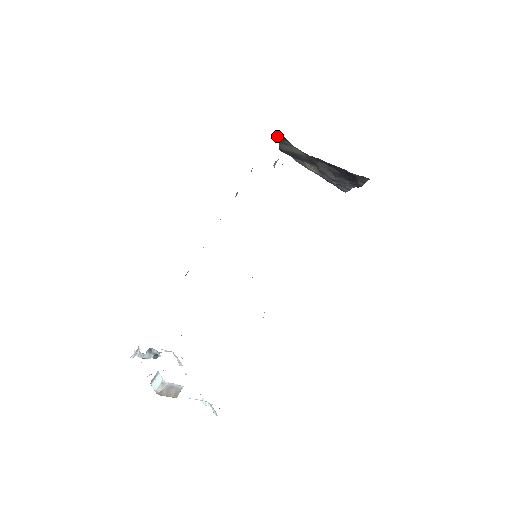
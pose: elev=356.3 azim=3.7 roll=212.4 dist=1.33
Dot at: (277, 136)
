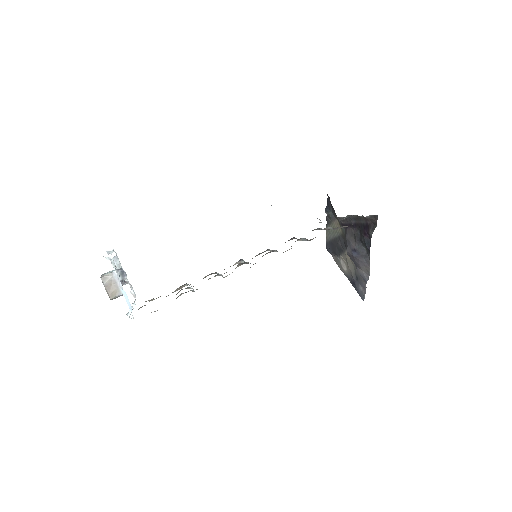
Dot at: (326, 206)
